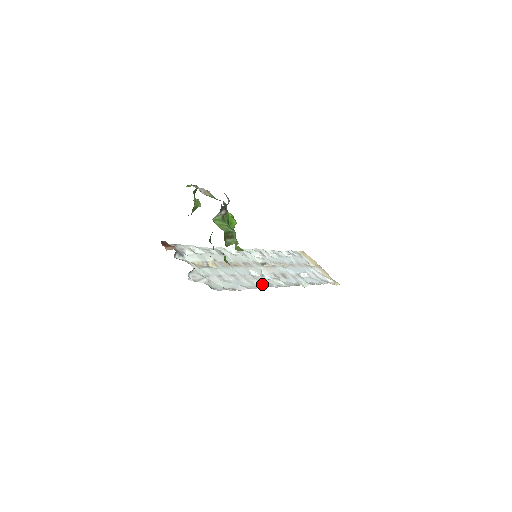
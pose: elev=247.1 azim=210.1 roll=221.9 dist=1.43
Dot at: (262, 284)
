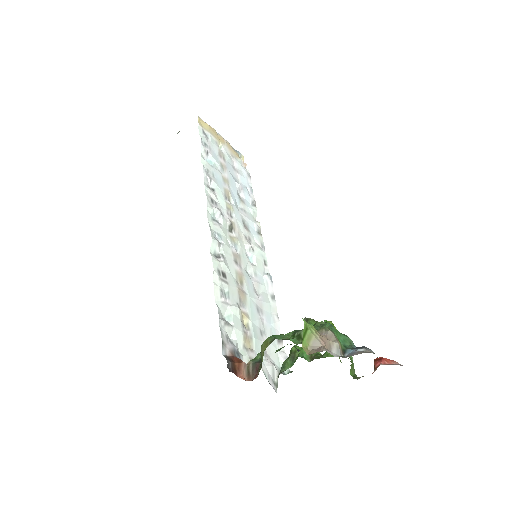
Dot at: (268, 287)
